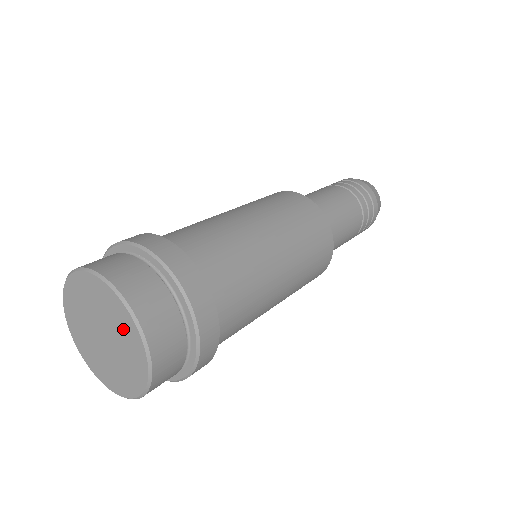
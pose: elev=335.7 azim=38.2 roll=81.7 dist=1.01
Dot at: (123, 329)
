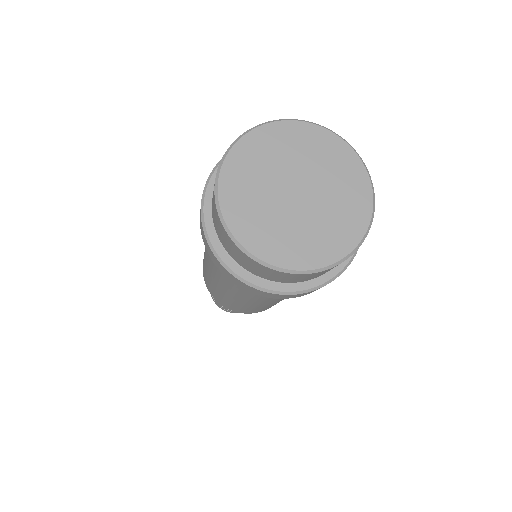
Dot at: (346, 209)
